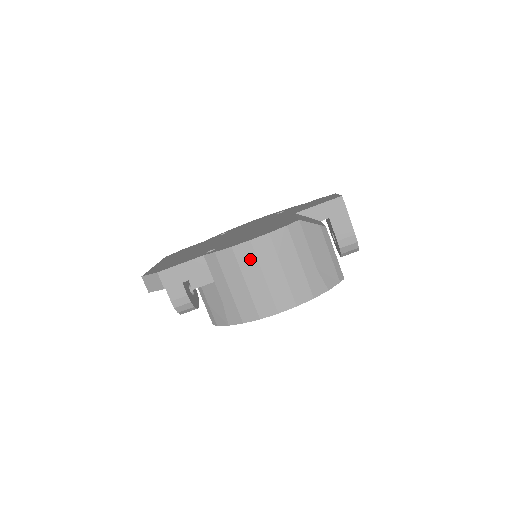
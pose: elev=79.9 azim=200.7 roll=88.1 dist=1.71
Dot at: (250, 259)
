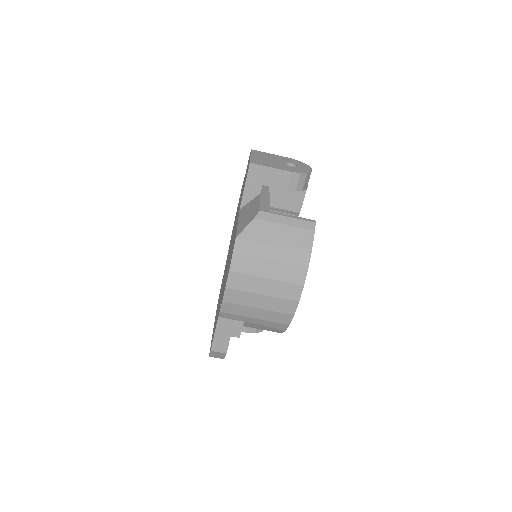
Dot at: (241, 296)
